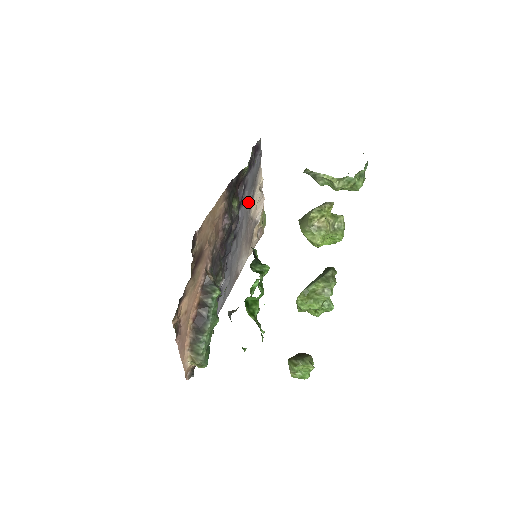
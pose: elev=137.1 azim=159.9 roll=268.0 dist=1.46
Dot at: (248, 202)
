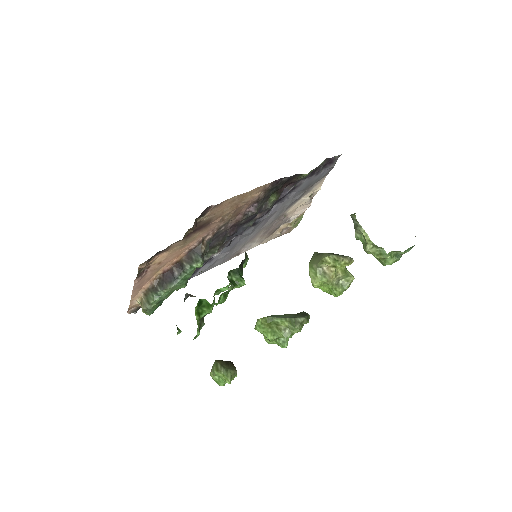
Dot at: (290, 201)
